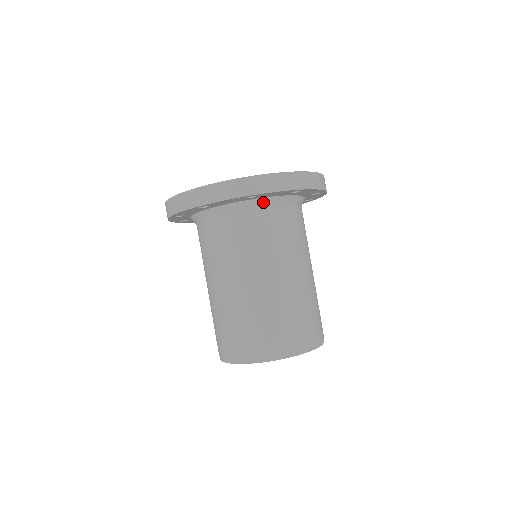
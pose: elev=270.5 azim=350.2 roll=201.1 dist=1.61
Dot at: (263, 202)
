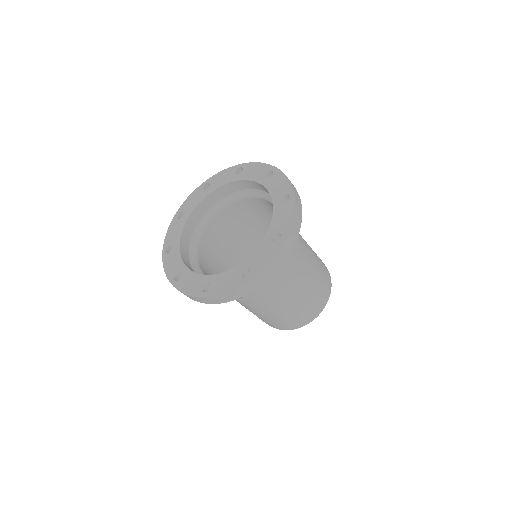
Dot at: occluded
